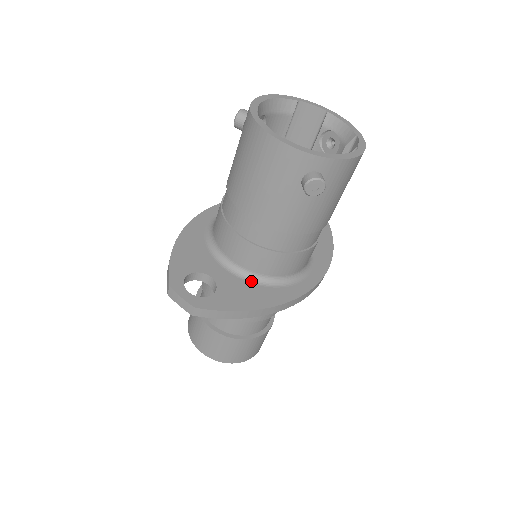
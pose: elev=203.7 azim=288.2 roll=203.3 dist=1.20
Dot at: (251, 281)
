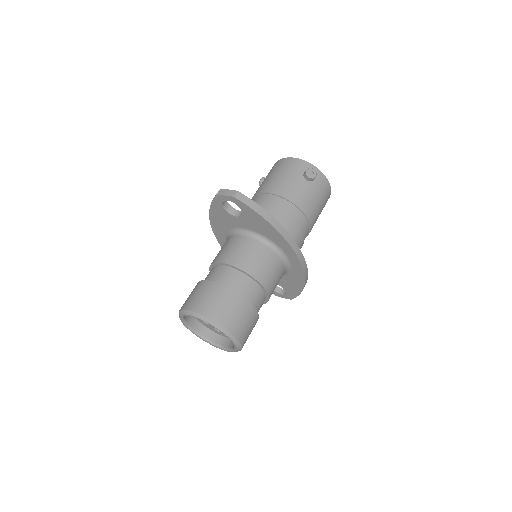
Dot at: occluded
